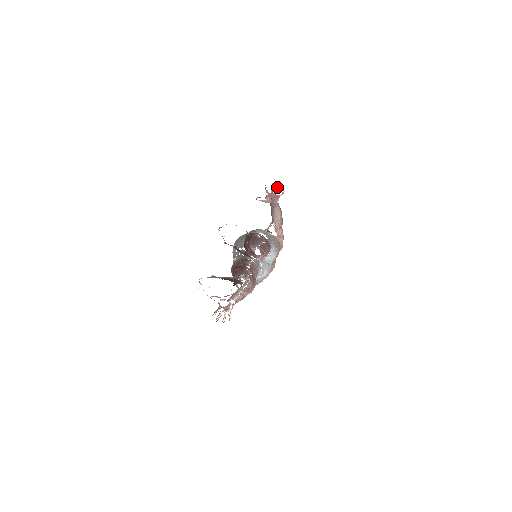
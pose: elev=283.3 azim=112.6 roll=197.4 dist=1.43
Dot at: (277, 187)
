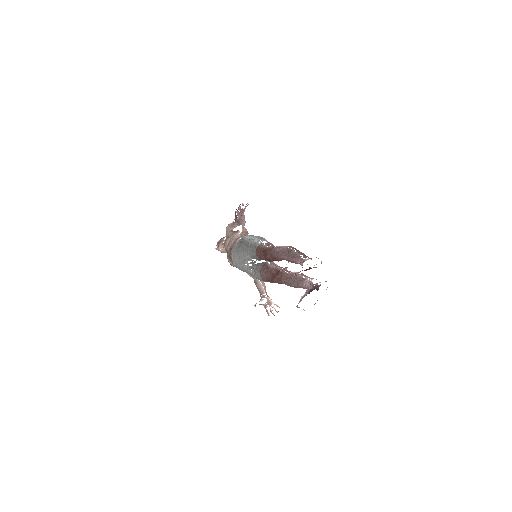
Dot at: (243, 205)
